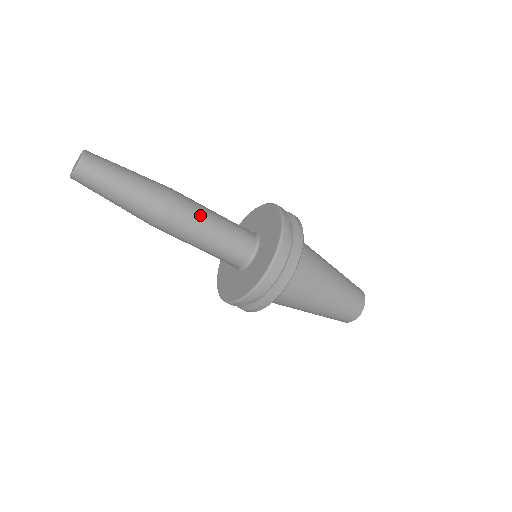
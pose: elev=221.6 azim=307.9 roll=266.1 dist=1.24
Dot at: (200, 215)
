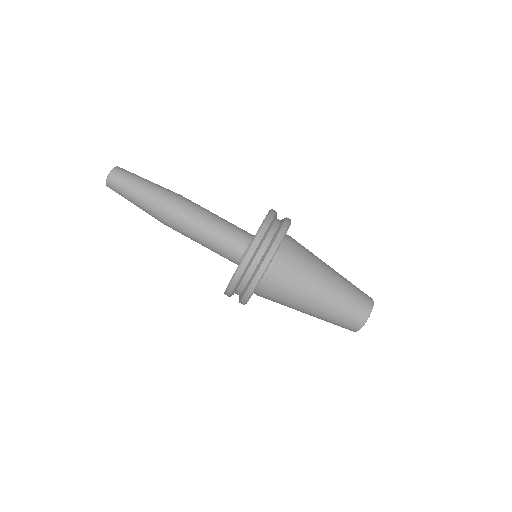
Dot at: occluded
